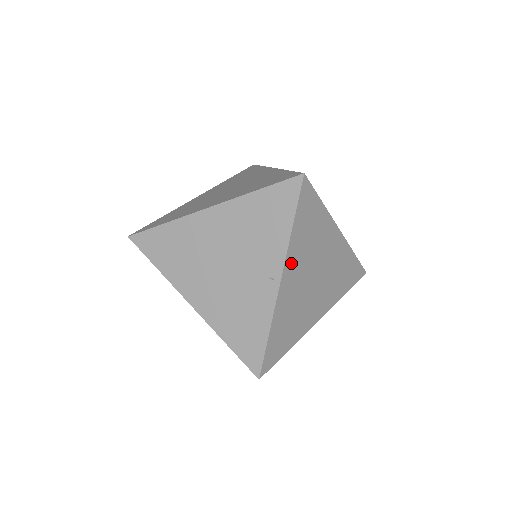
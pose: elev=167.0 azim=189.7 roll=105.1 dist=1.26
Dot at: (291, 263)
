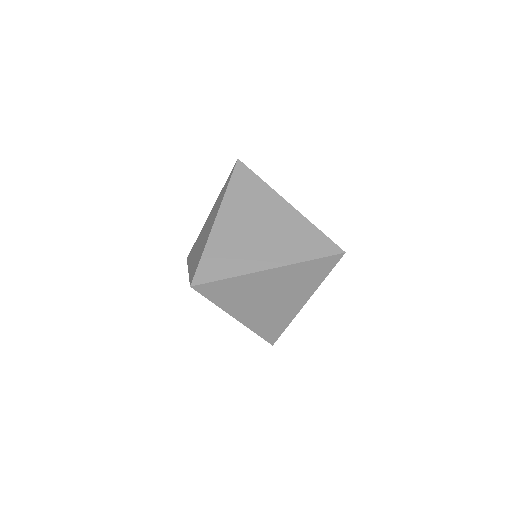
Dot at: (227, 209)
